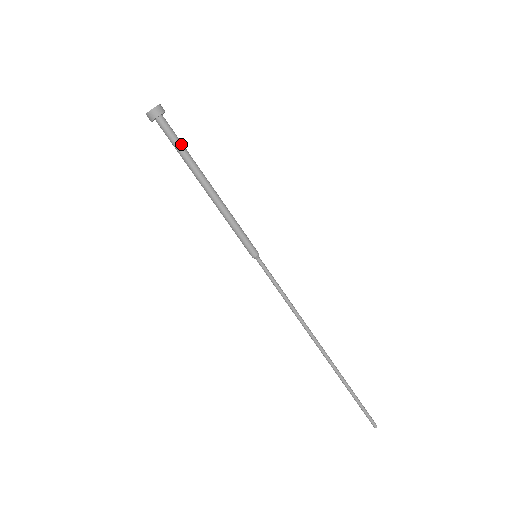
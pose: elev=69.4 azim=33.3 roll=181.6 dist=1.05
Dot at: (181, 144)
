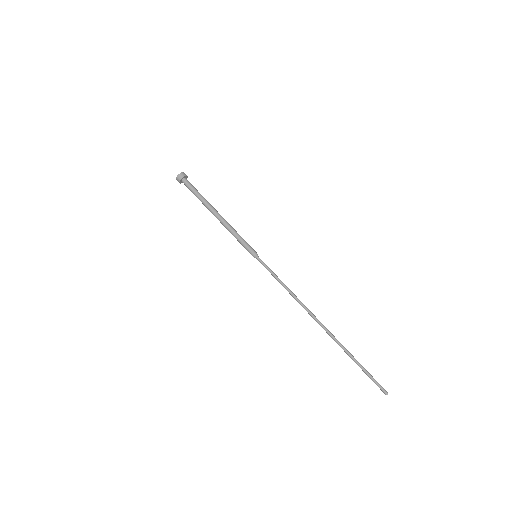
Dot at: occluded
